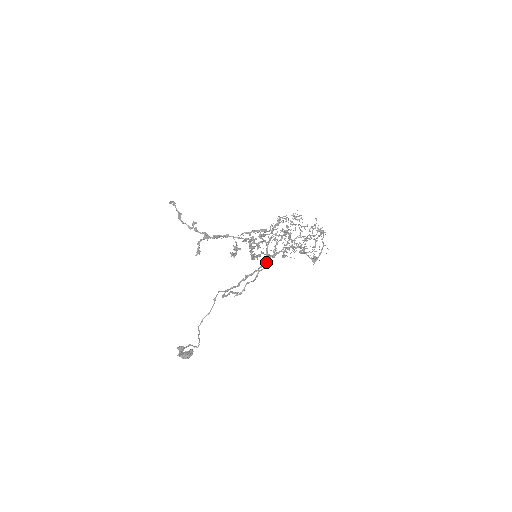
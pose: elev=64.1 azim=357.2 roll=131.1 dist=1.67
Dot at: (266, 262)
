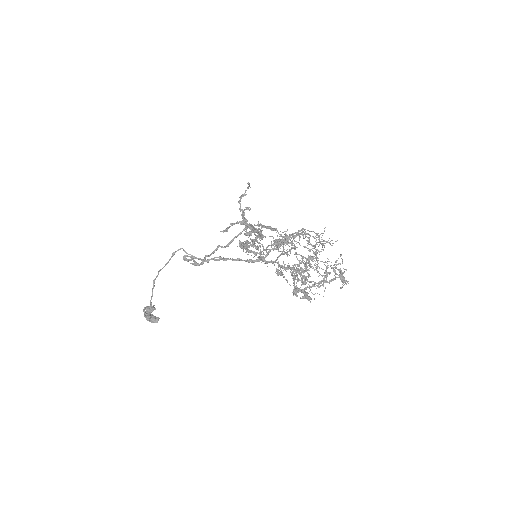
Dot at: (231, 242)
